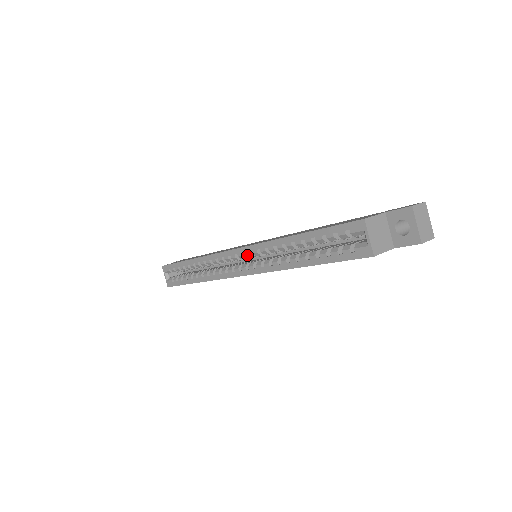
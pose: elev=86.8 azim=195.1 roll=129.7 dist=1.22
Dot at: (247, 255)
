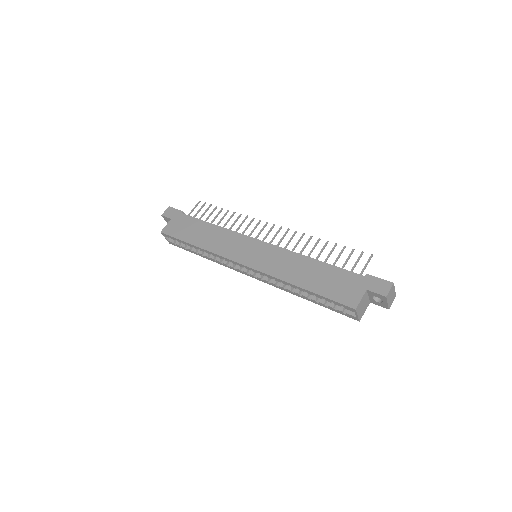
Dot at: (255, 272)
